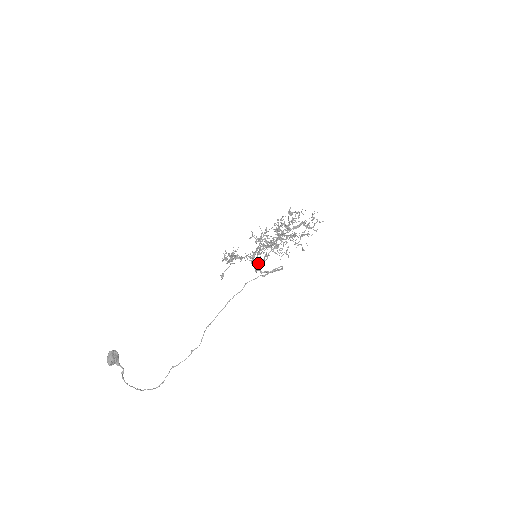
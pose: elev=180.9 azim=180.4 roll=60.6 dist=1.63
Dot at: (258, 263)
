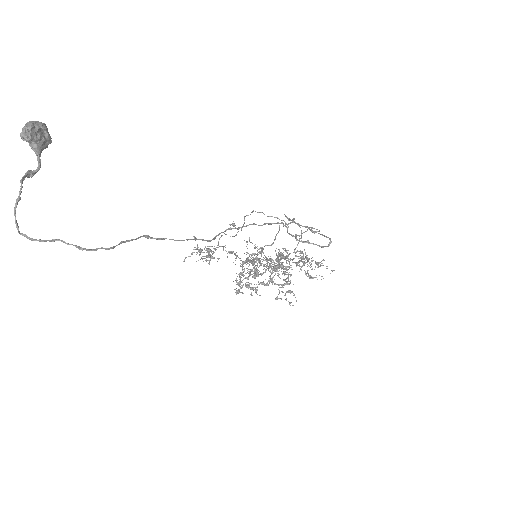
Dot at: occluded
